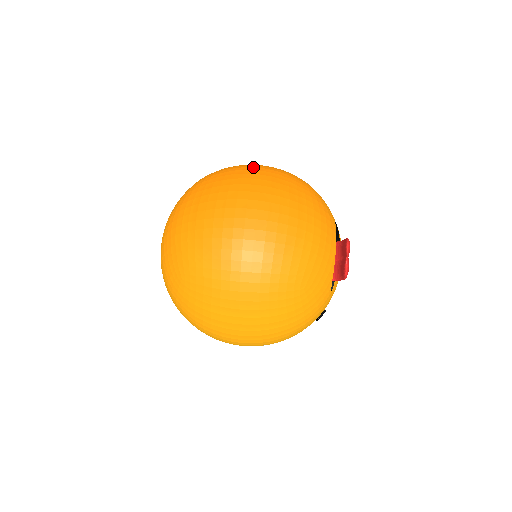
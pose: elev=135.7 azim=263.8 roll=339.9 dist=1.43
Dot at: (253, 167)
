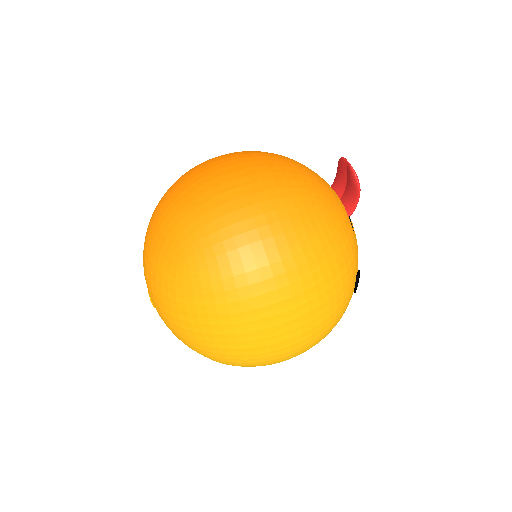
Dot at: occluded
